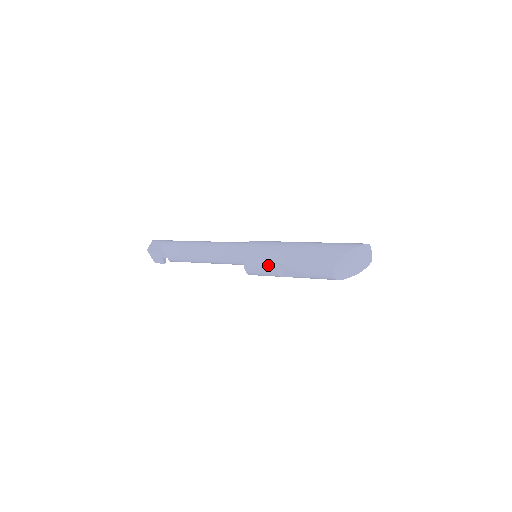
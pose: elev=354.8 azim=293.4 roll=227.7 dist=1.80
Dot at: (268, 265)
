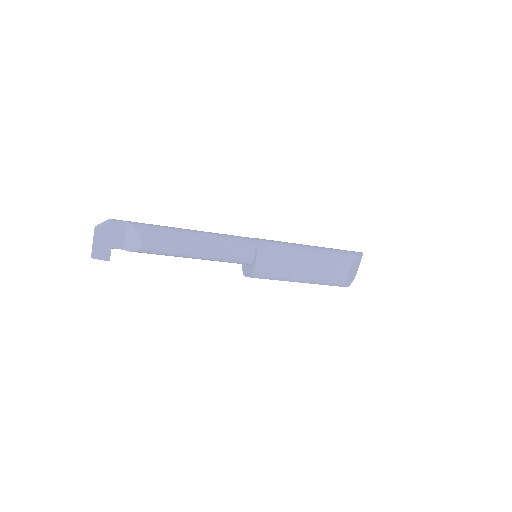
Dot at: (285, 260)
